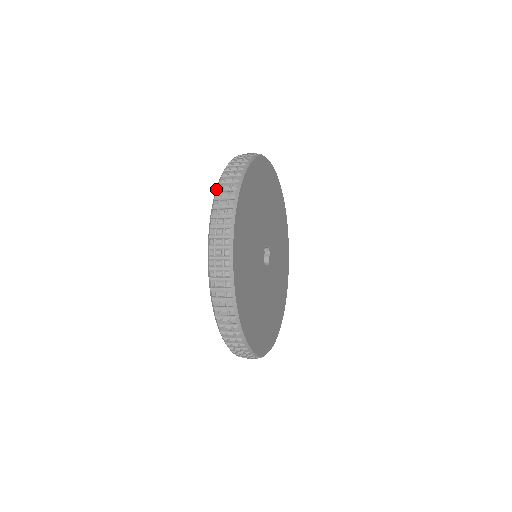
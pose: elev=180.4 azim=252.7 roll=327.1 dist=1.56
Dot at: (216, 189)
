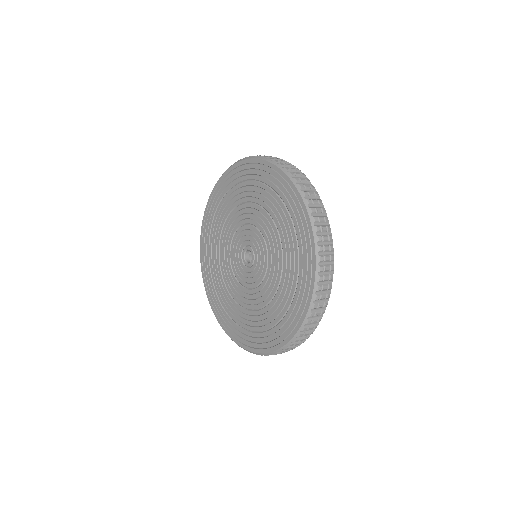
Dot at: (299, 188)
